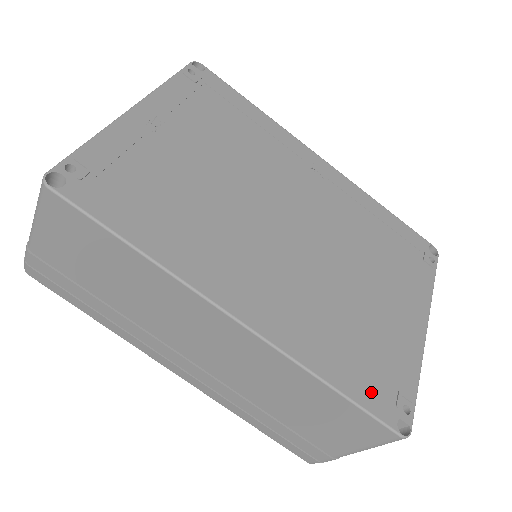
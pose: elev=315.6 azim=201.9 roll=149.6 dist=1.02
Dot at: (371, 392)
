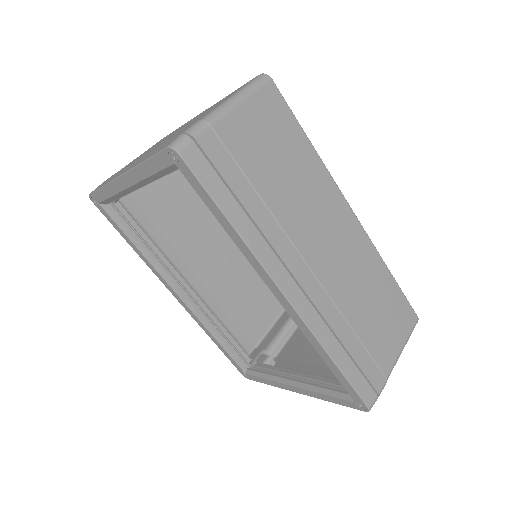
Dot at: occluded
